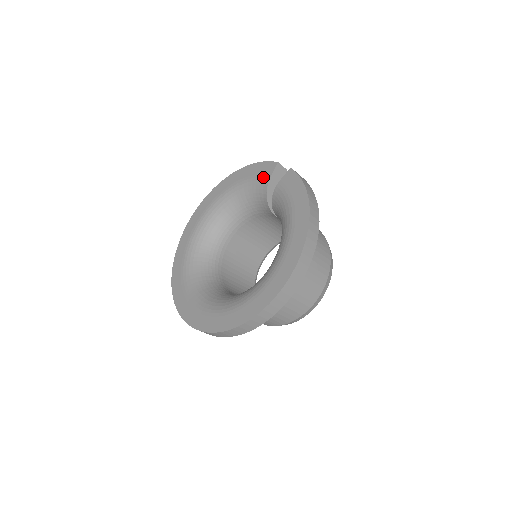
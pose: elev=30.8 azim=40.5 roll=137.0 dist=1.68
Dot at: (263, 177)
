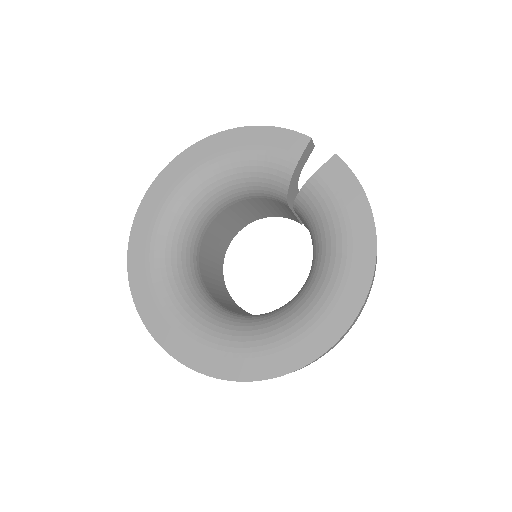
Dot at: (286, 155)
